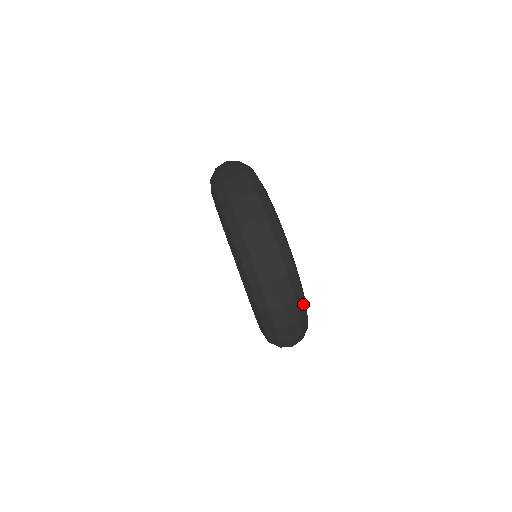
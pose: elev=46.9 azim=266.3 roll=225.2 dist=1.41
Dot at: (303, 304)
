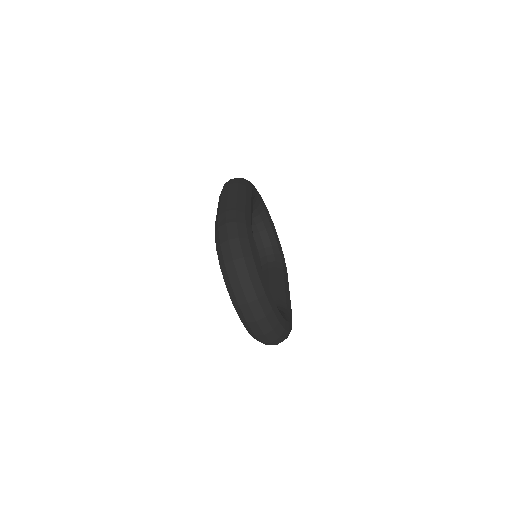
Dot at: (286, 332)
